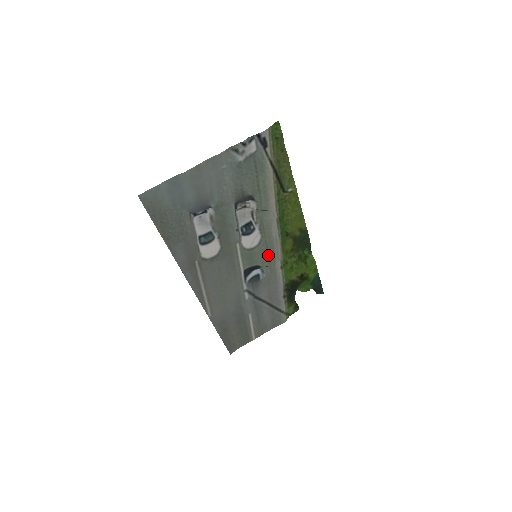
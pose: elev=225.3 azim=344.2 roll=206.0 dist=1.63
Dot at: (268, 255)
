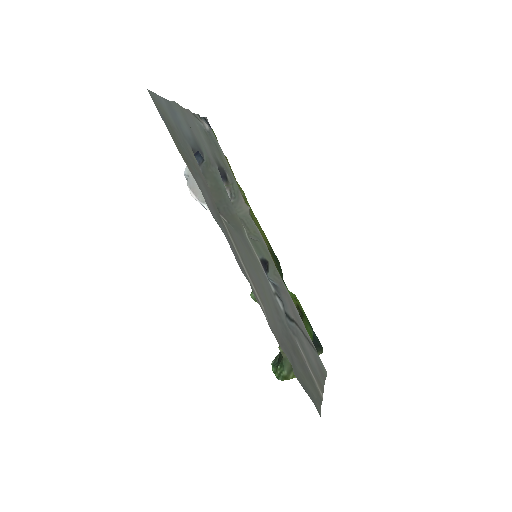
Dot at: (266, 252)
